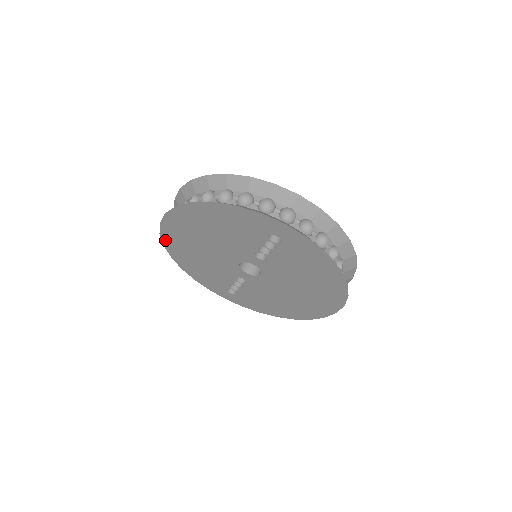
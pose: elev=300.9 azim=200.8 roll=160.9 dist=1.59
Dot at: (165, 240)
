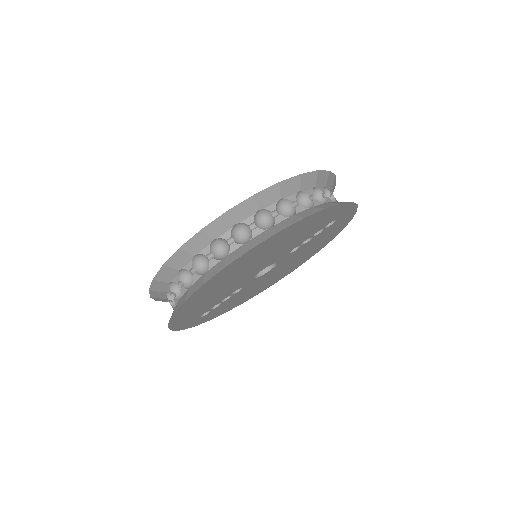
Dot at: (198, 291)
